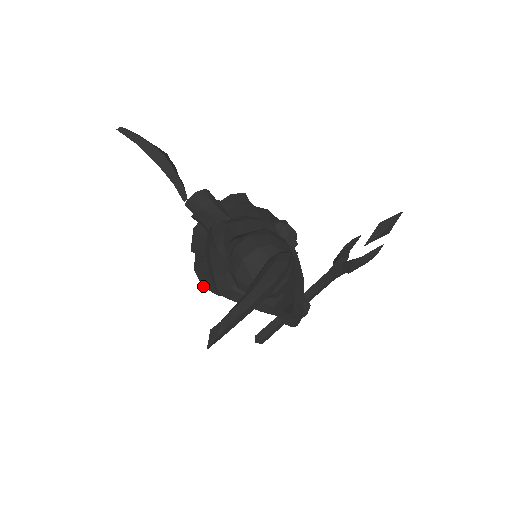
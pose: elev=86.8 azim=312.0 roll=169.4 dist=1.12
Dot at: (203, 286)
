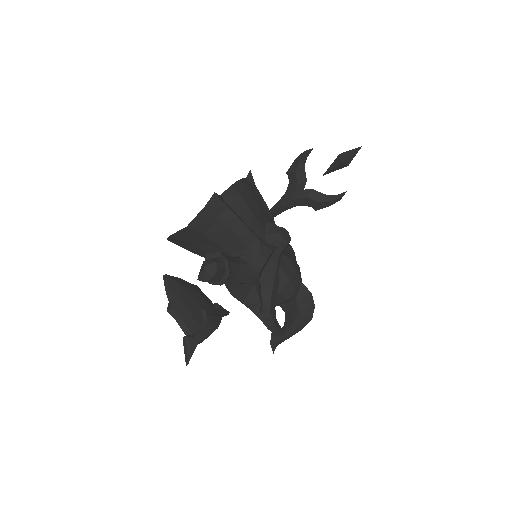
Dot at: occluded
